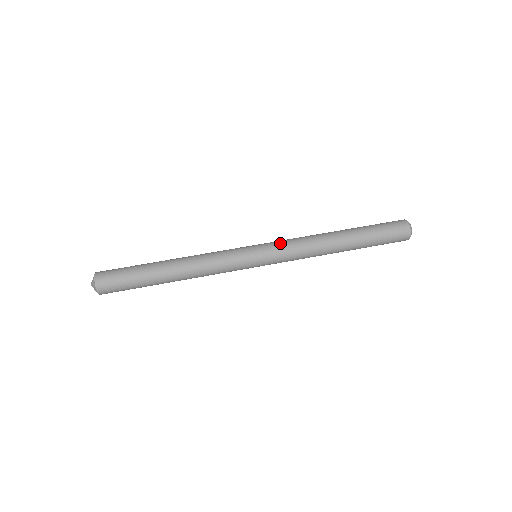
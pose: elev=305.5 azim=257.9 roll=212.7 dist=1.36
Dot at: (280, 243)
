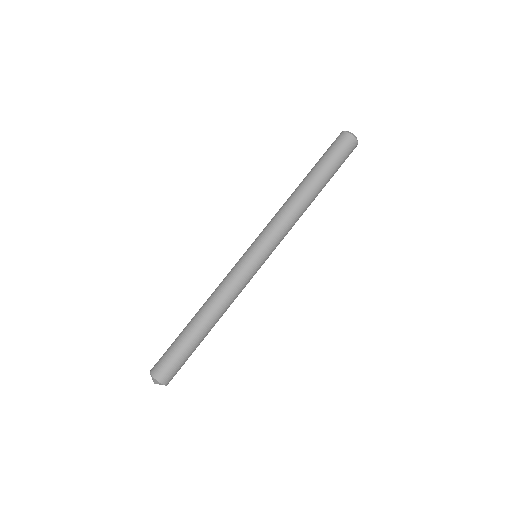
Dot at: (276, 239)
